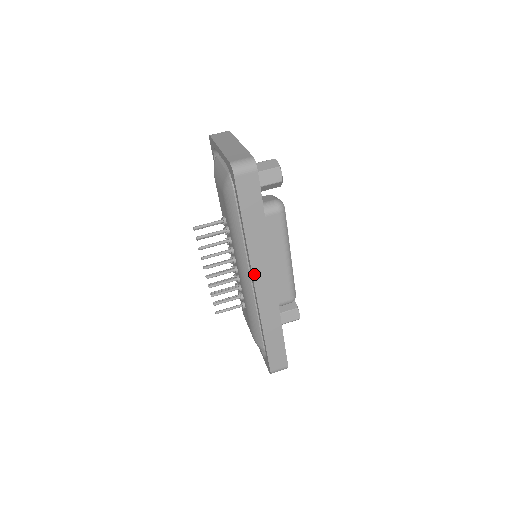
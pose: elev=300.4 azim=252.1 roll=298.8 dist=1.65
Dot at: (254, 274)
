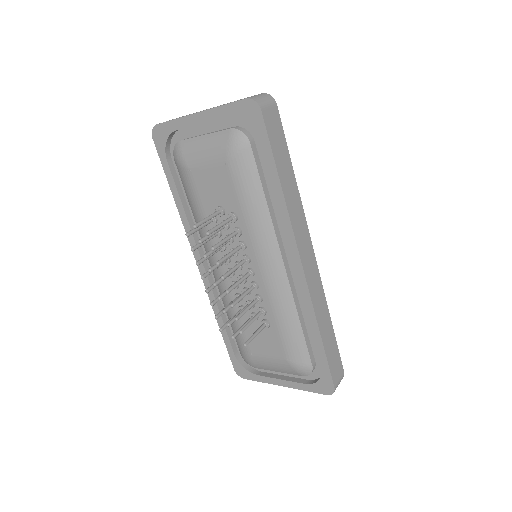
Dot at: (298, 245)
